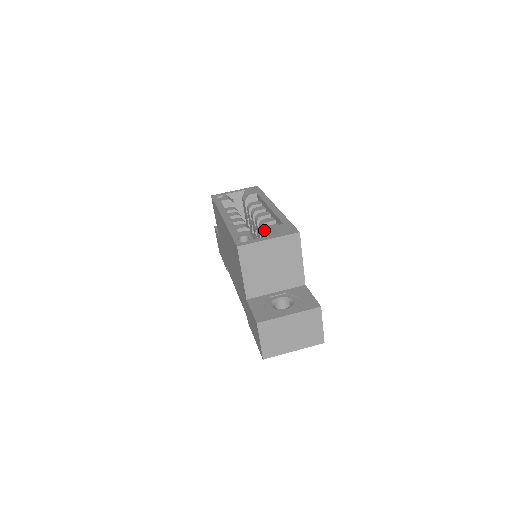
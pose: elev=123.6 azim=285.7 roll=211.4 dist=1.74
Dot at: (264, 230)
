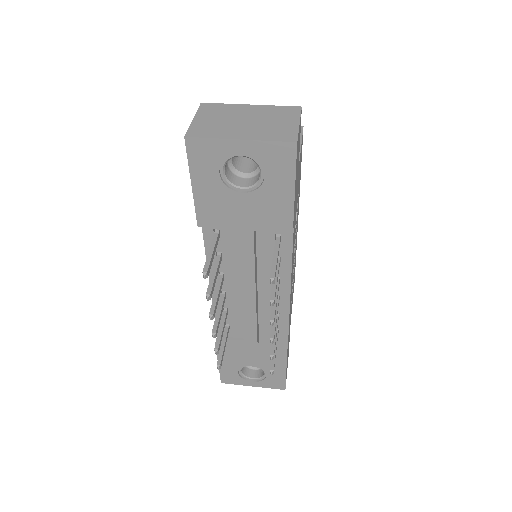
Dot at: occluded
